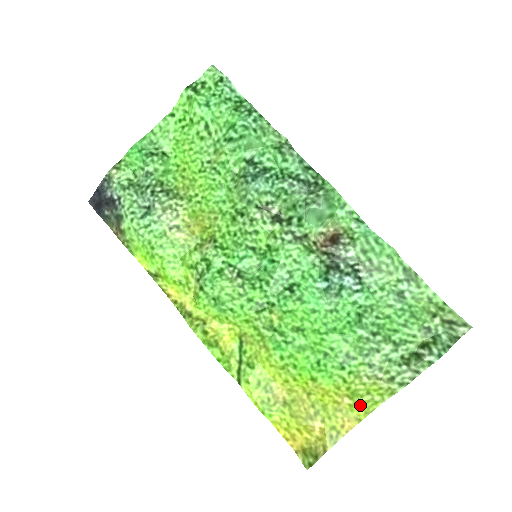
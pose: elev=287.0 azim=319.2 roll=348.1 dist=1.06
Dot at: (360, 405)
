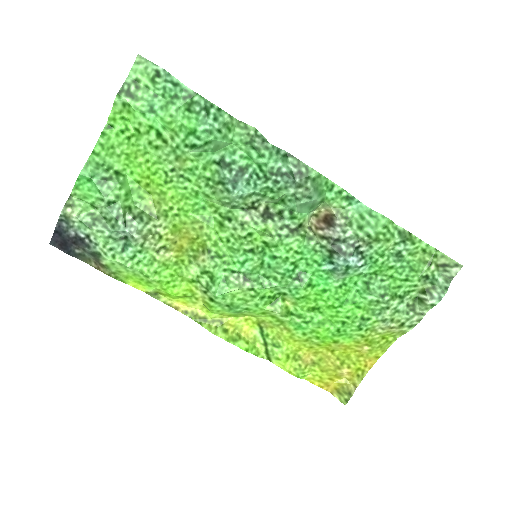
Dot at: (378, 348)
